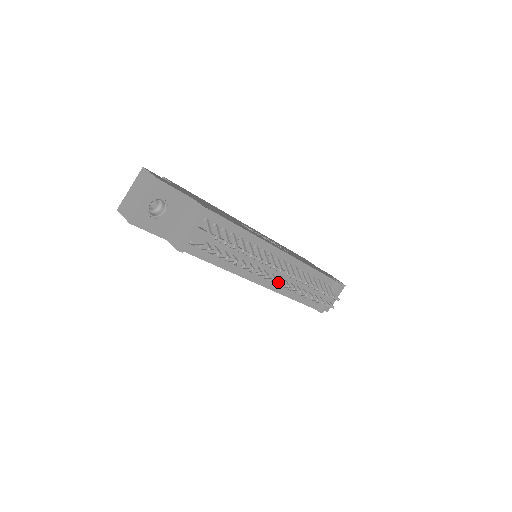
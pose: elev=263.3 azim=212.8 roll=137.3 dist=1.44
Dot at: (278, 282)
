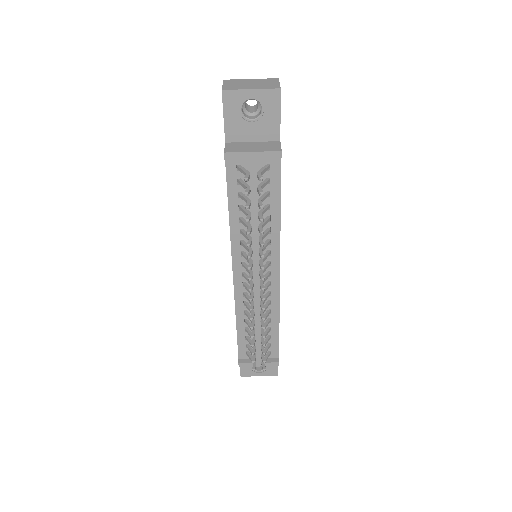
Dot at: (246, 292)
